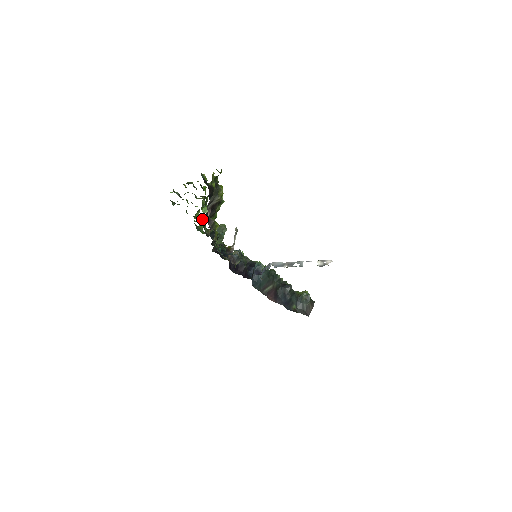
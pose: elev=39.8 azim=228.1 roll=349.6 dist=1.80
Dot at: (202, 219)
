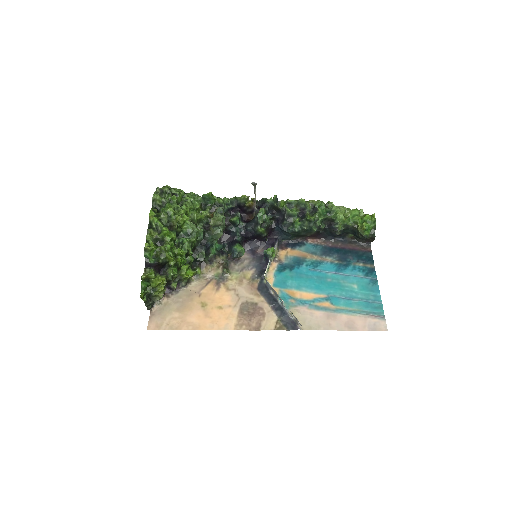
Dot at: (193, 220)
